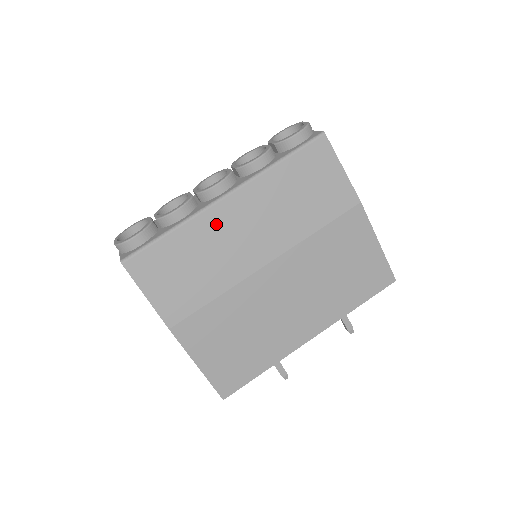
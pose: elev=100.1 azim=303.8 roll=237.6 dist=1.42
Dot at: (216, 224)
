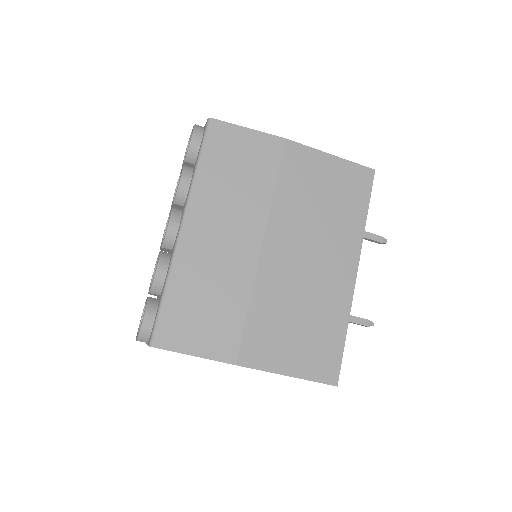
Dot at: (194, 252)
